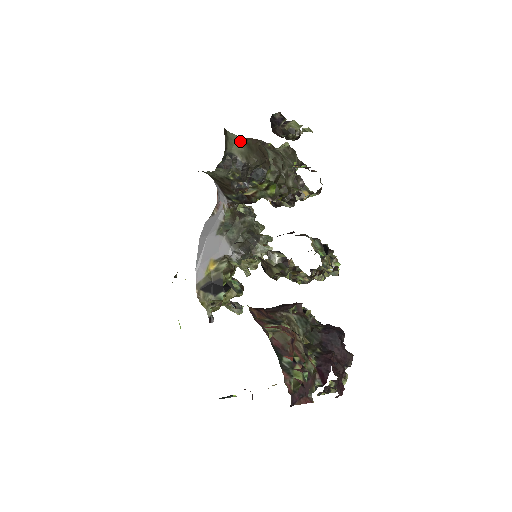
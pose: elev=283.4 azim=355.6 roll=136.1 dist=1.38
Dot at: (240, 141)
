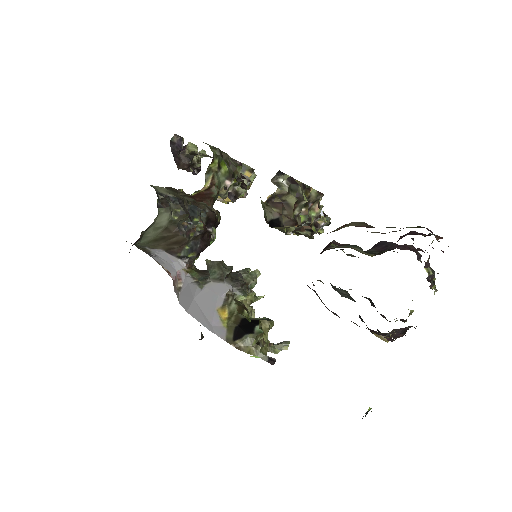
Dot at: occluded
